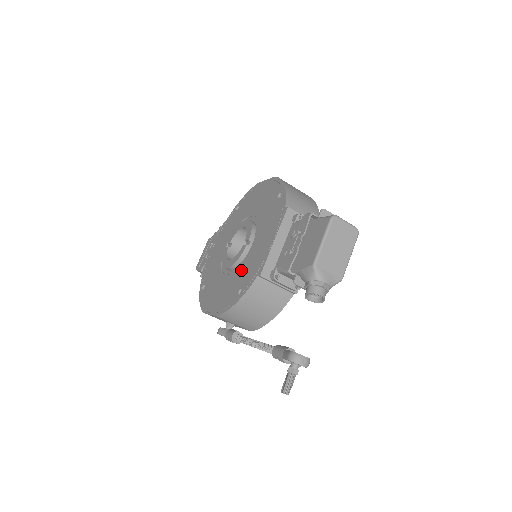
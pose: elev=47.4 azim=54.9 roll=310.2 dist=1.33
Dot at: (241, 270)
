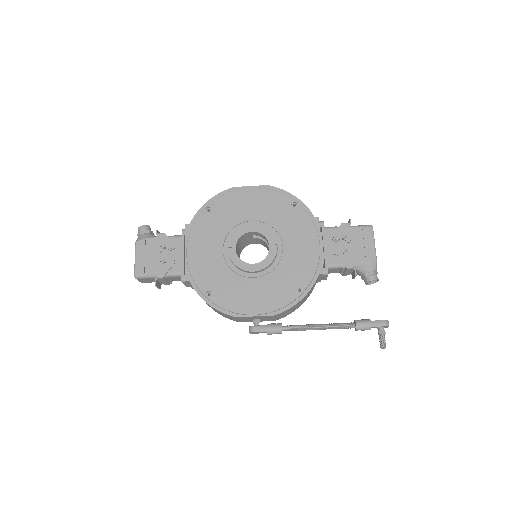
Dot at: (284, 271)
